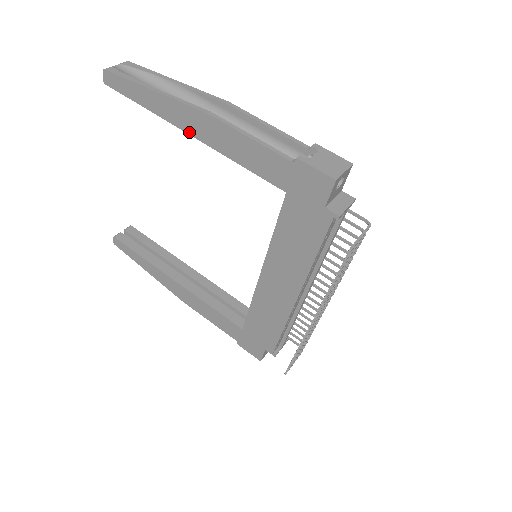
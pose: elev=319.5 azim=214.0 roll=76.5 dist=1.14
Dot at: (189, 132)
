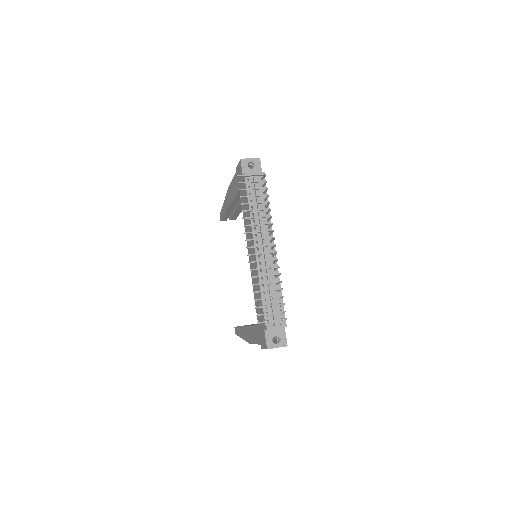
Dot at: (229, 206)
